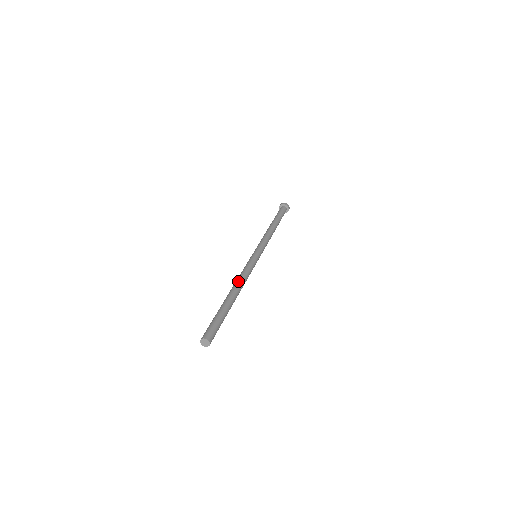
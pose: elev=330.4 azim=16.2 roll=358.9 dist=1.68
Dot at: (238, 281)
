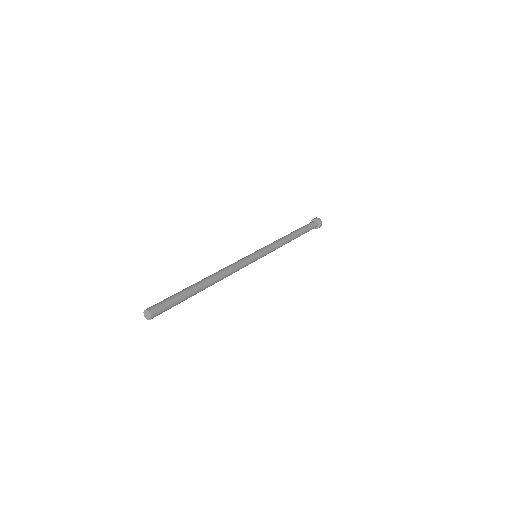
Dot at: (221, 272)
